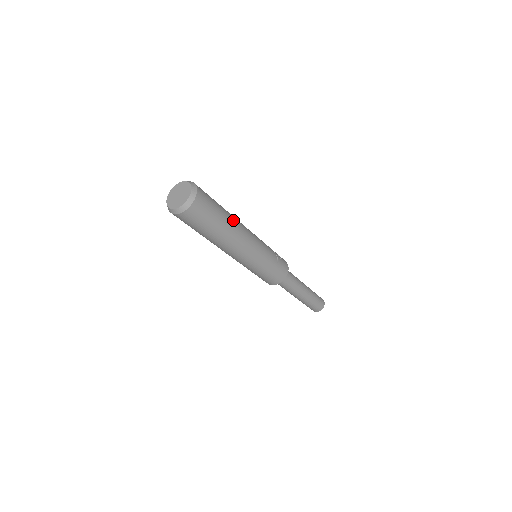
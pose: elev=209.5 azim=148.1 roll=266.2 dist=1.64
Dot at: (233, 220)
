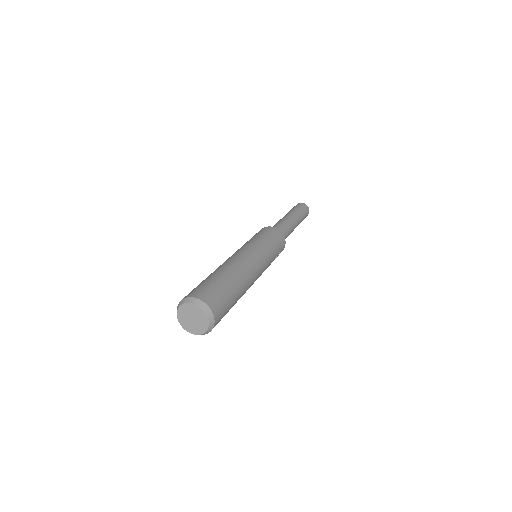
Dot at: (243, 293)
